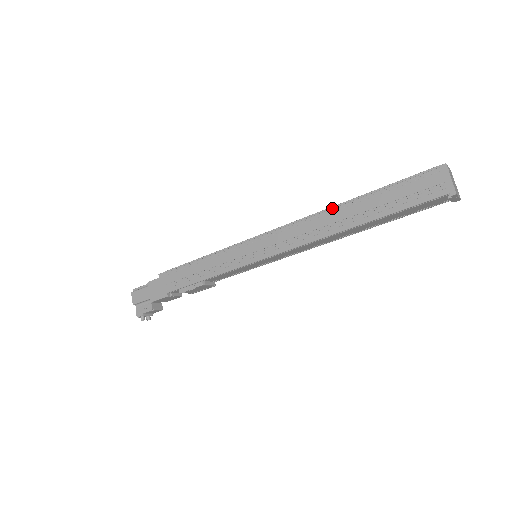
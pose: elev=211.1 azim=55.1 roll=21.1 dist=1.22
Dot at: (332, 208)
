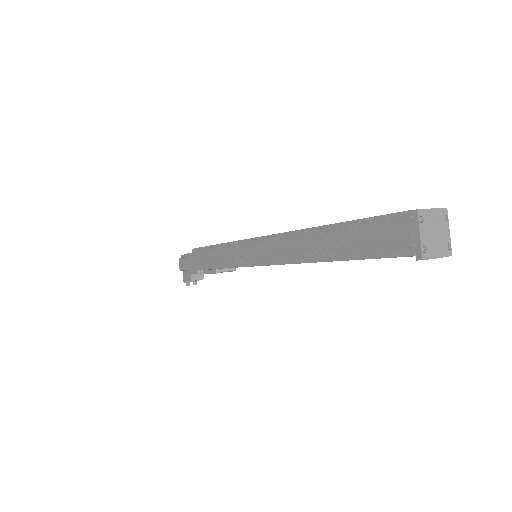
Dot at: (305, 230)
